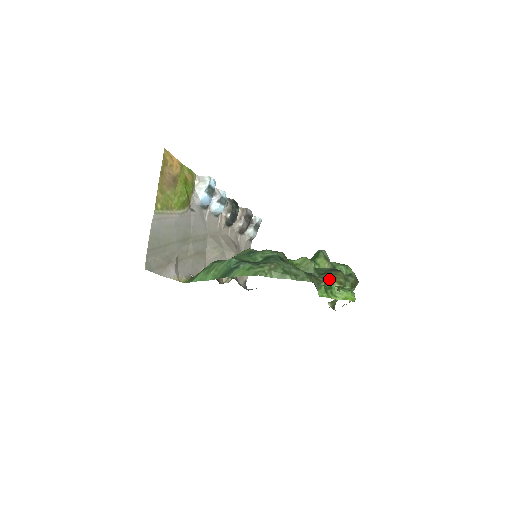
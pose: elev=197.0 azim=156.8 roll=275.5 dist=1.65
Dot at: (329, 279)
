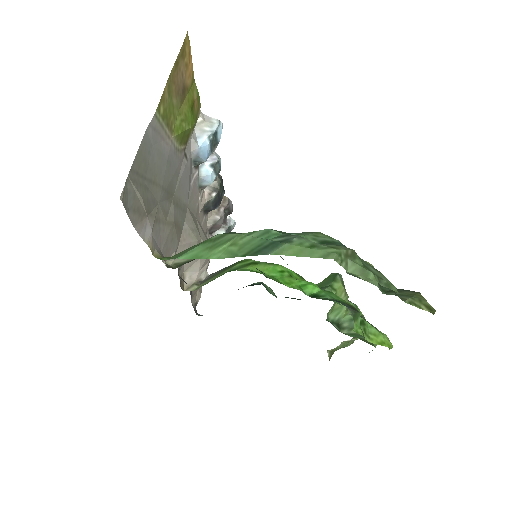
Dot at: (412, 298)
